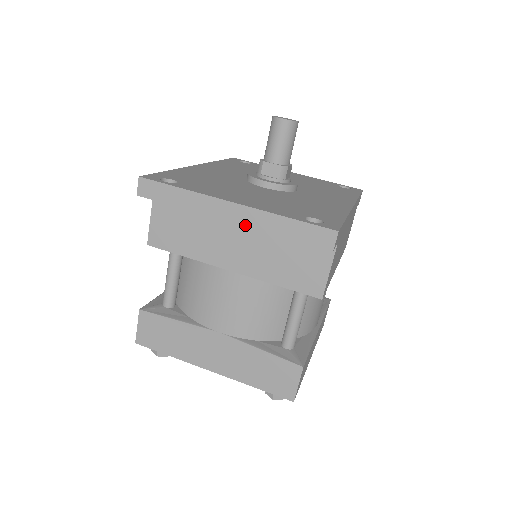
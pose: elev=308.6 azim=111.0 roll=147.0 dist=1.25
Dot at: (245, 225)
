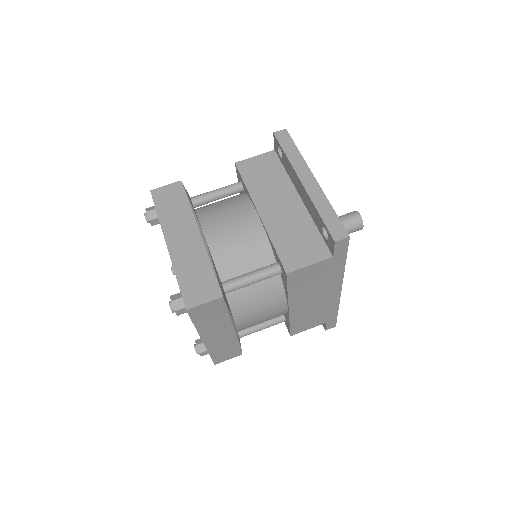
Dot at: (307, 190)
